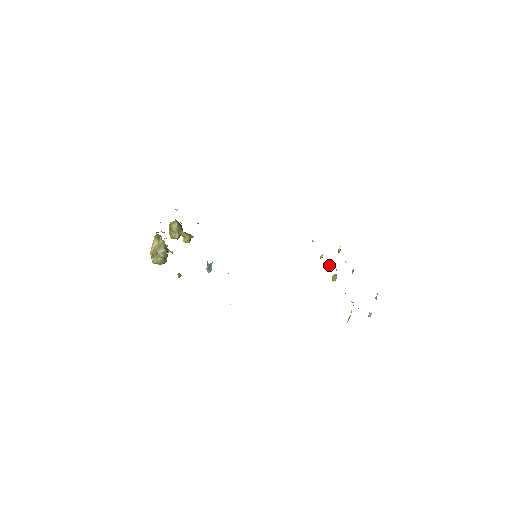
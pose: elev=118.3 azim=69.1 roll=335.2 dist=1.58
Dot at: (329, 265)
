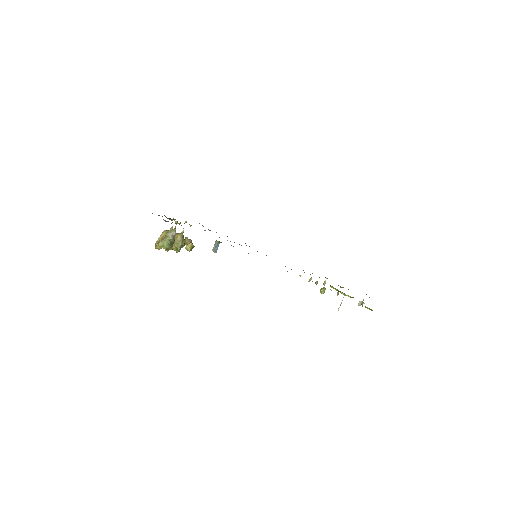
Dot at: occluded
